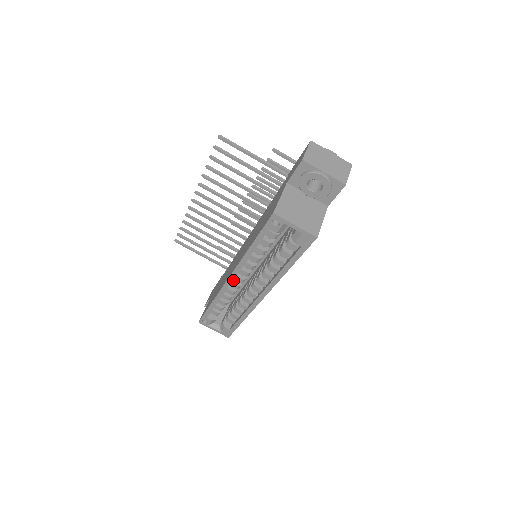
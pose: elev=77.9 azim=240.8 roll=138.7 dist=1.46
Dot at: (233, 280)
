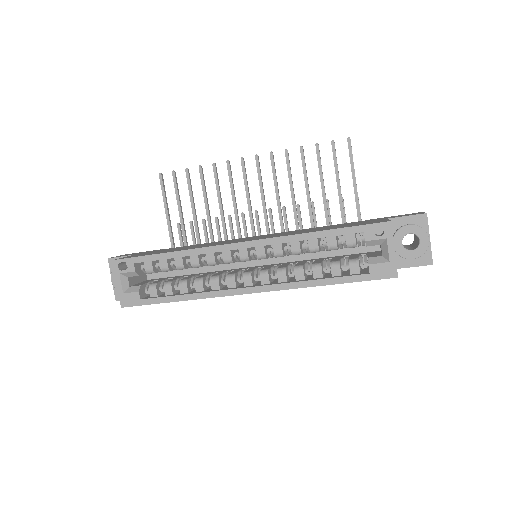
Dot at: (232, 250)
